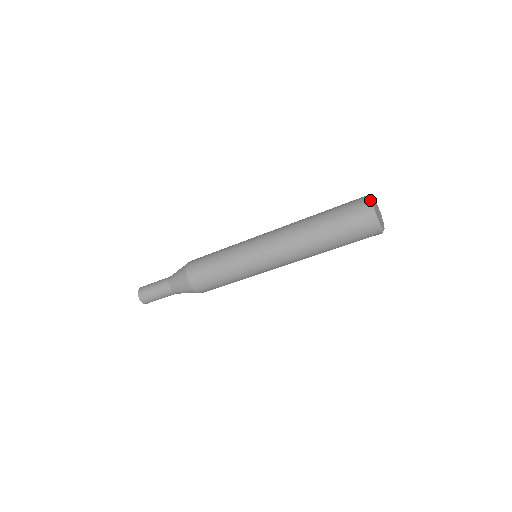
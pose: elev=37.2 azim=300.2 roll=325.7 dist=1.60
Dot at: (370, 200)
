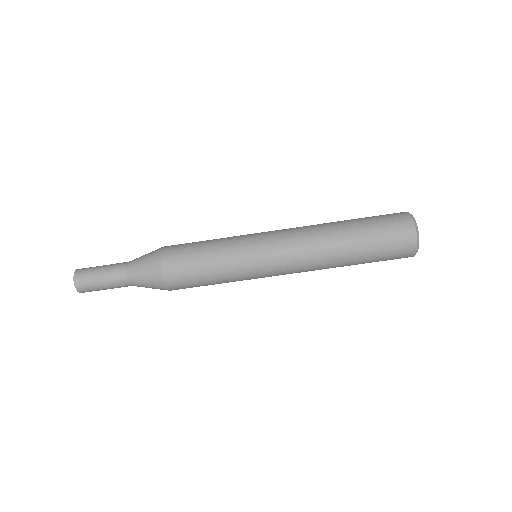
Dot at: occluded
